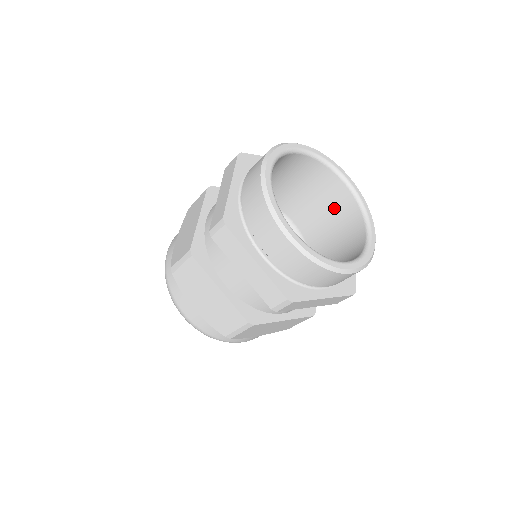
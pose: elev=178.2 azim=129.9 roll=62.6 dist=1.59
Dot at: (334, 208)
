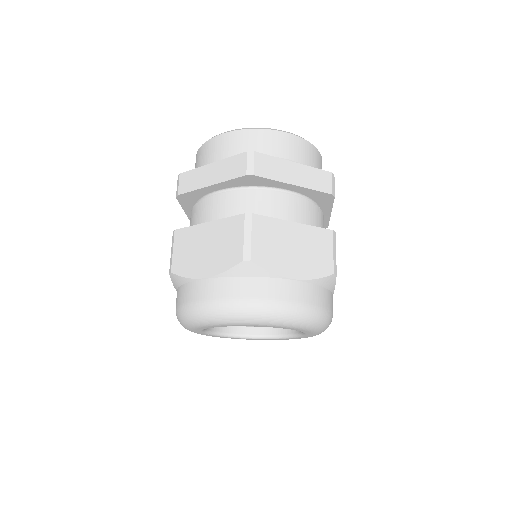
Dot at: occluded
